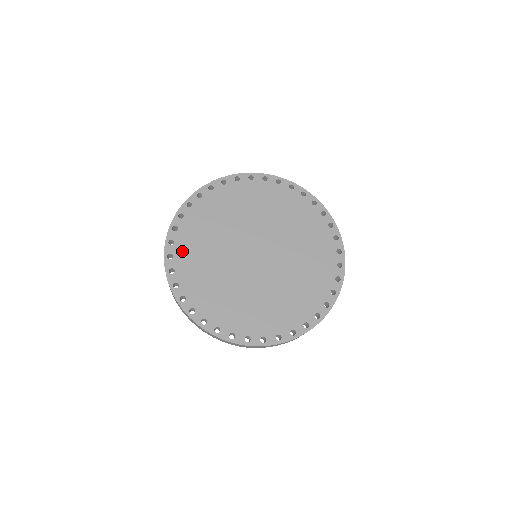
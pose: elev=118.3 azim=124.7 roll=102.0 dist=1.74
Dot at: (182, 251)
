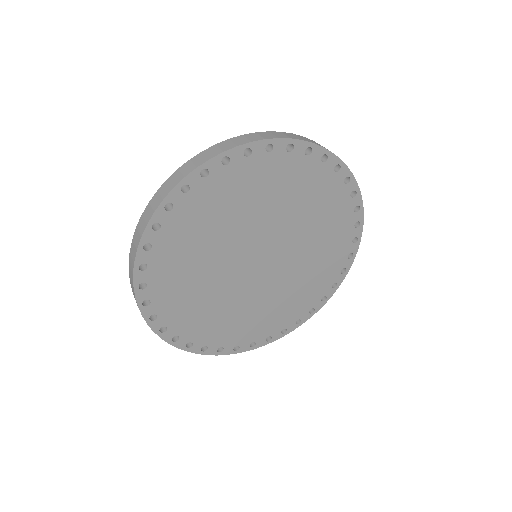
Dot at: (161, 291)
